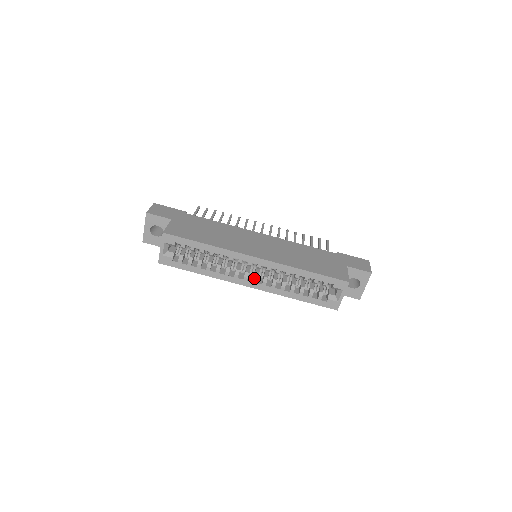
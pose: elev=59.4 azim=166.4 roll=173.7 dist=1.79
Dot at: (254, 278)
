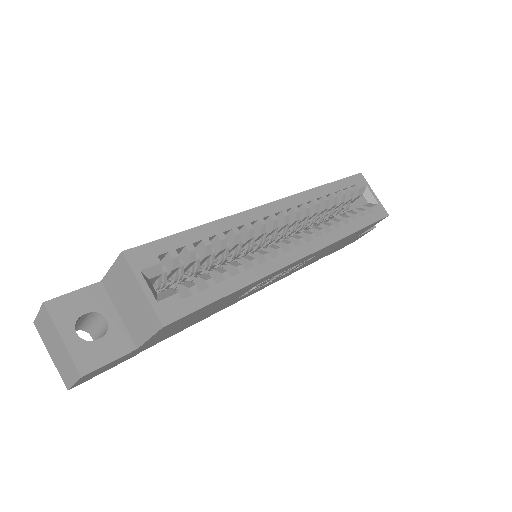
Dot at: (297, 238)
